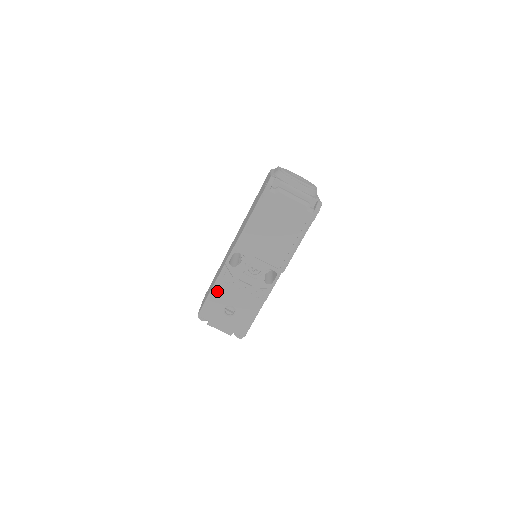
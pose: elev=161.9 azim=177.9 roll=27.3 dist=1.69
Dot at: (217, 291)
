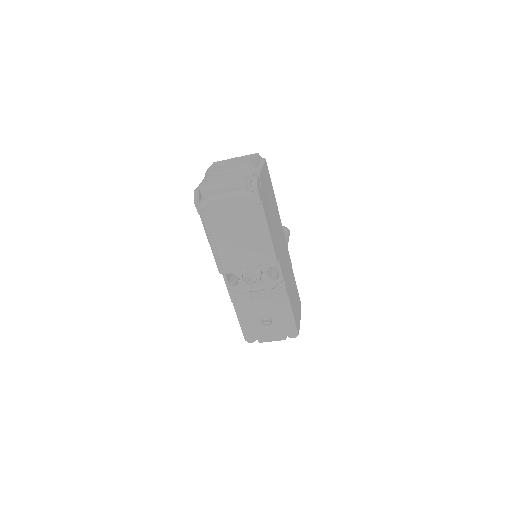
Dot at: (241, 313)
